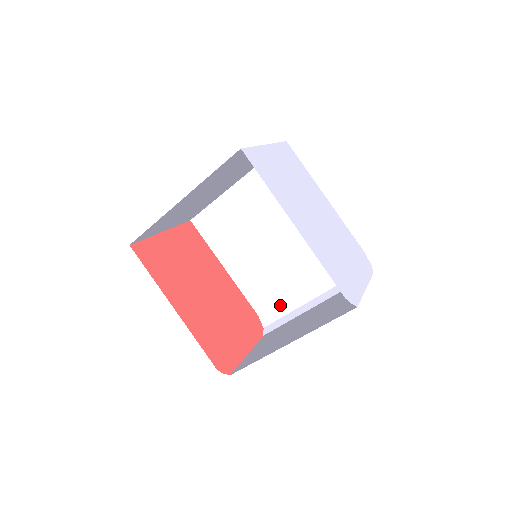
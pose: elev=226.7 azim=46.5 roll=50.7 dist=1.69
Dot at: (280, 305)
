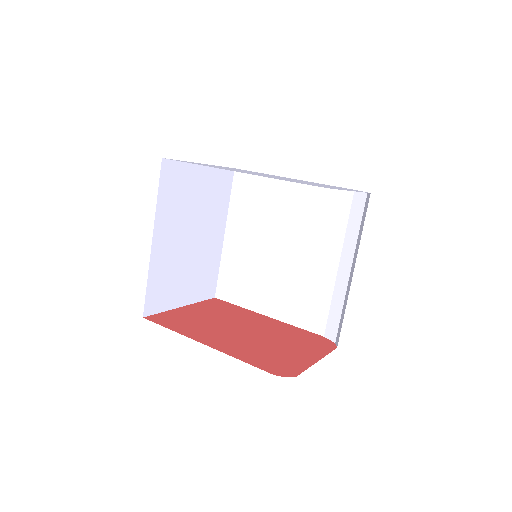
Dot at: (332, 307)
